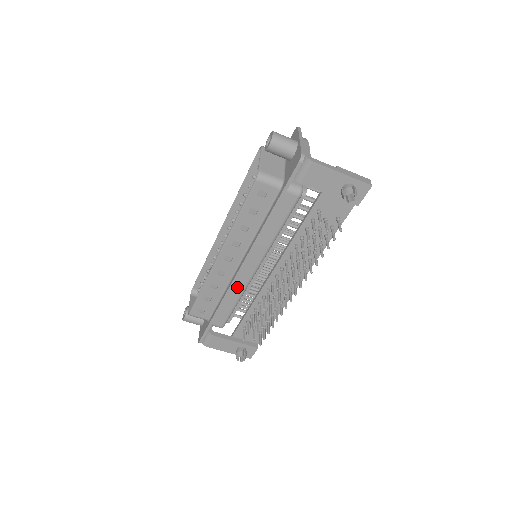
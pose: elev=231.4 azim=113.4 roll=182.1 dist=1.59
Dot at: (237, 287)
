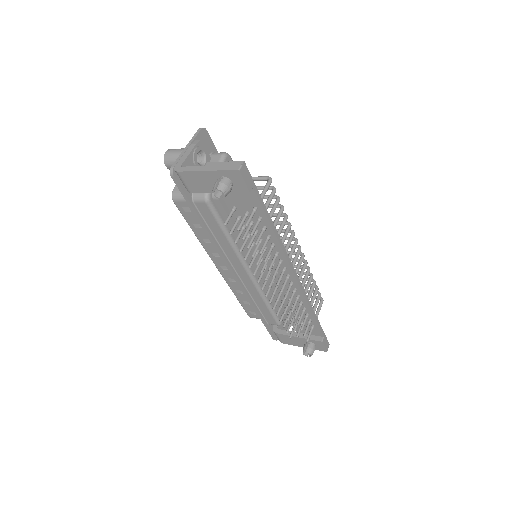
Dot at: (251, 290)
